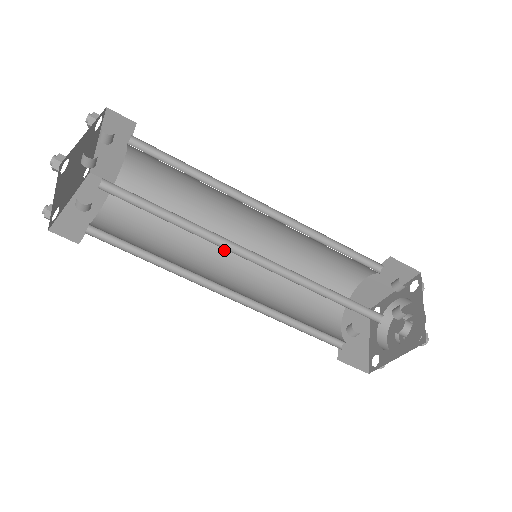
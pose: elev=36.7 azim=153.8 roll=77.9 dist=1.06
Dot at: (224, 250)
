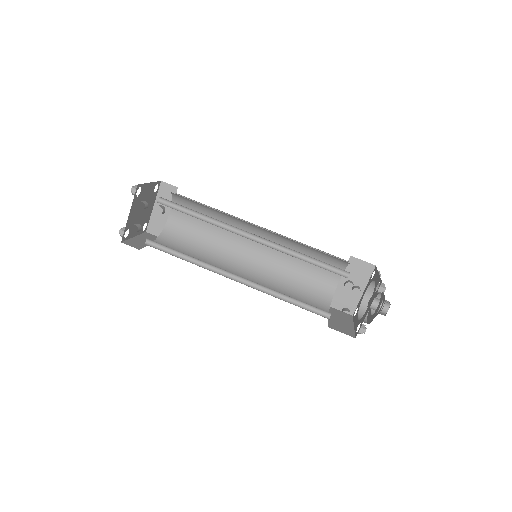
Dot at: occluded
